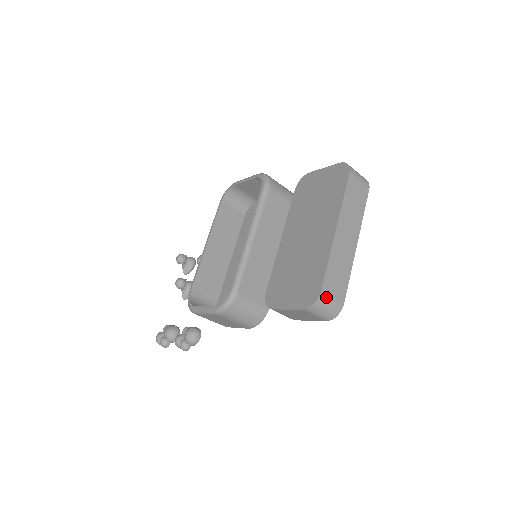
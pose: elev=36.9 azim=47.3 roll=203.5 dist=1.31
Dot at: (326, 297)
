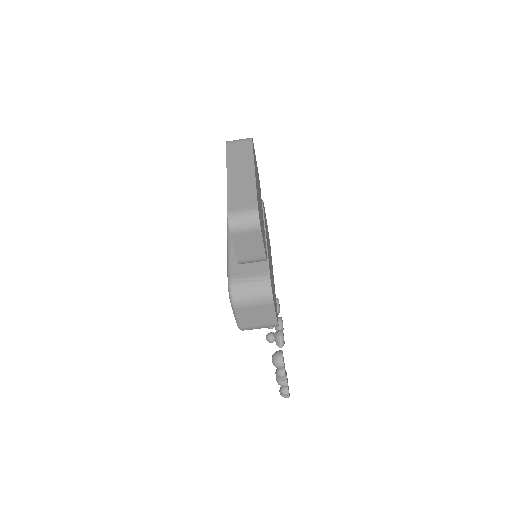
Dot at: (235, 212)
